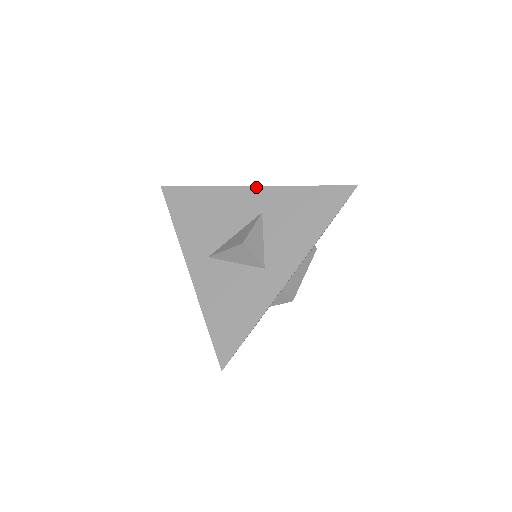
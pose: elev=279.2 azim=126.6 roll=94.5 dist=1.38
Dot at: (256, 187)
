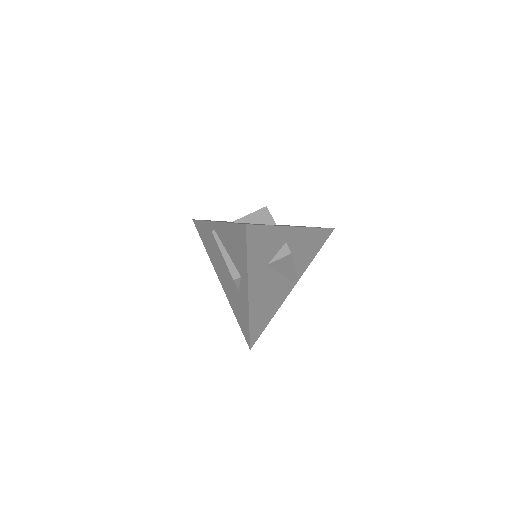
Dot at: occluded
